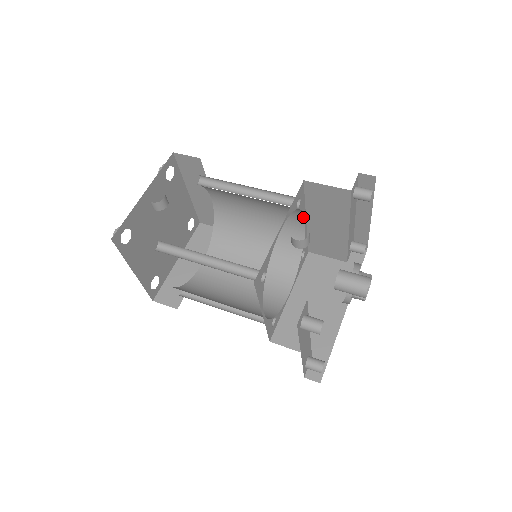
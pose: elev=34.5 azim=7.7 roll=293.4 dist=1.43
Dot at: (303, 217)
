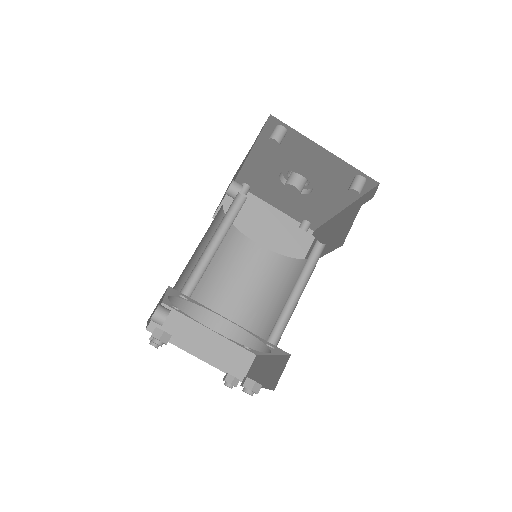
Dot at: (250, 241)
